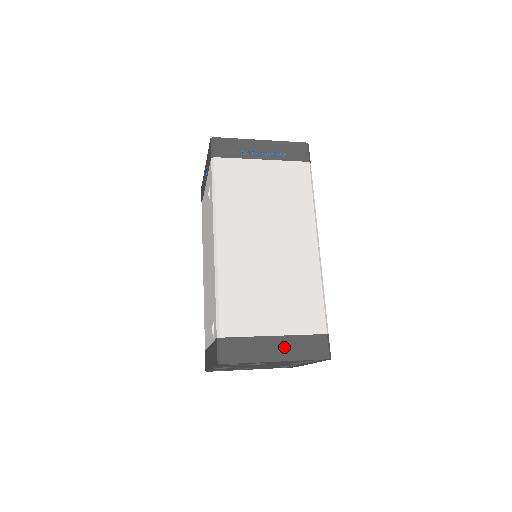
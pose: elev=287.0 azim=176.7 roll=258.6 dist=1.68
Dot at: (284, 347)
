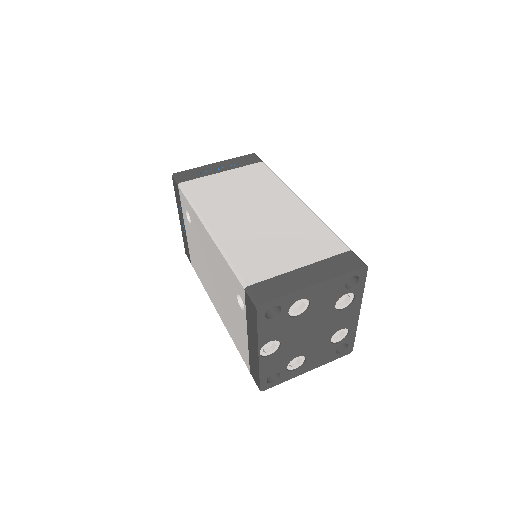
Dot at: (315, 272)
